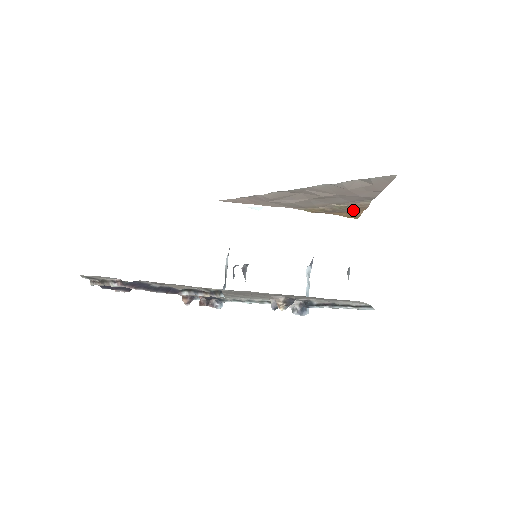
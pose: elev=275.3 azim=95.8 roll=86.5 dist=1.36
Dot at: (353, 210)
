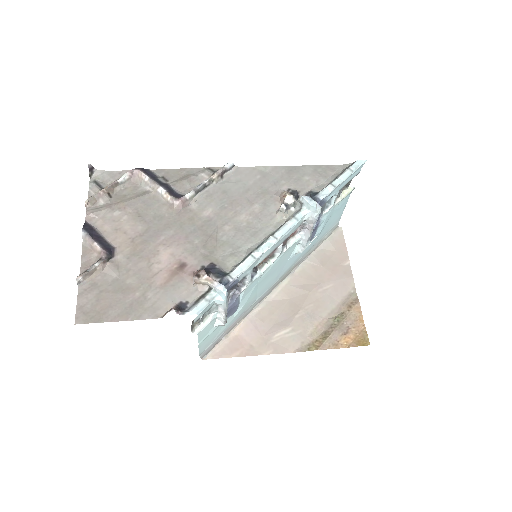
Dot at: (353, 322)
